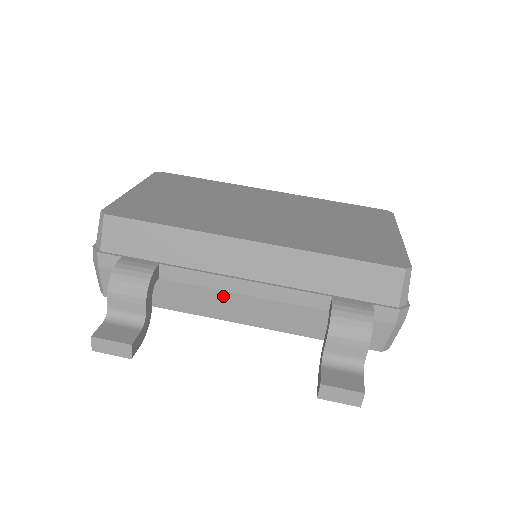
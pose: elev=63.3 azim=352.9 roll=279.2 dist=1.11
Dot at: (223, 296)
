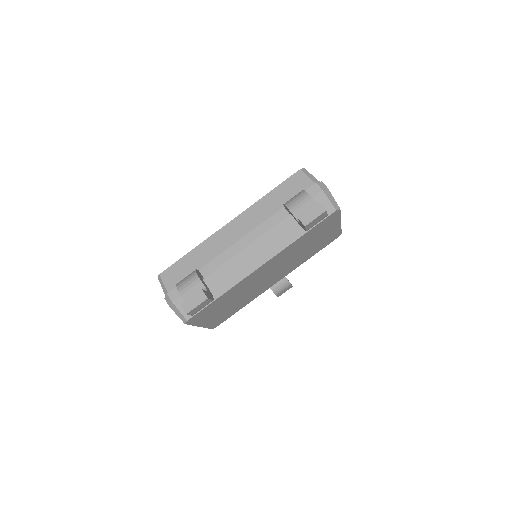
Dot at: (240, 257)
